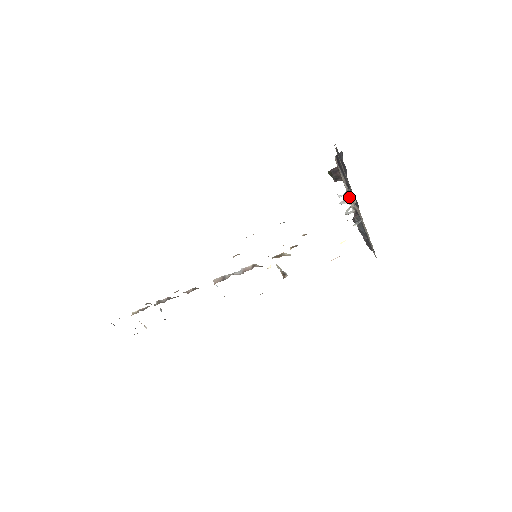
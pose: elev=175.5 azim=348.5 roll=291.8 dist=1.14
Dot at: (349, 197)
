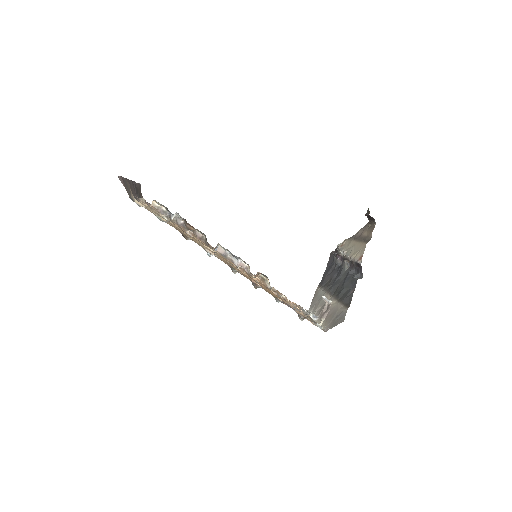
Dot at: (330, 301)
